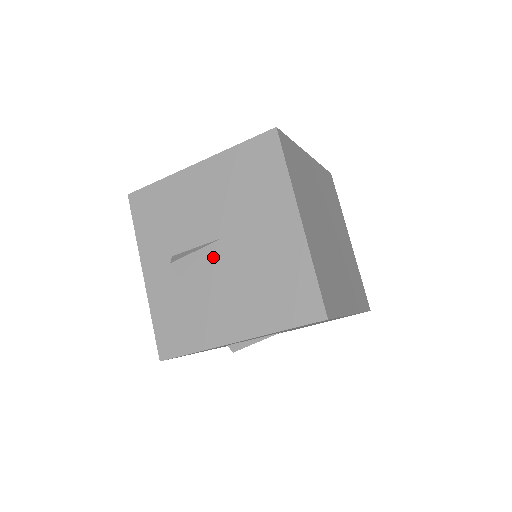
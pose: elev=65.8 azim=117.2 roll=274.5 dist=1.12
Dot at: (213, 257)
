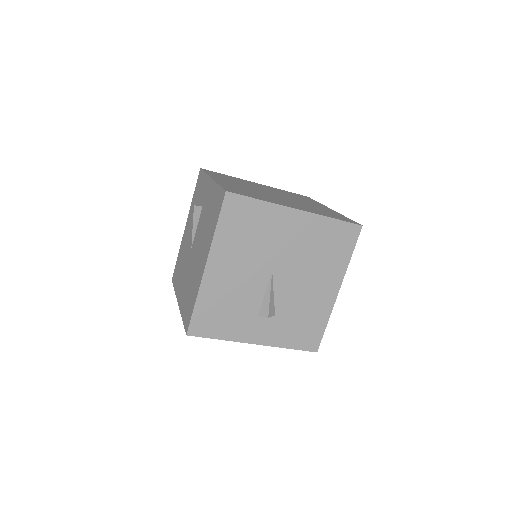
Dot at: (280, 284)
